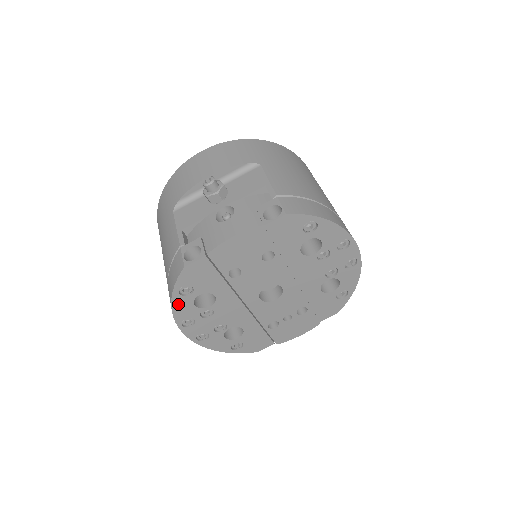
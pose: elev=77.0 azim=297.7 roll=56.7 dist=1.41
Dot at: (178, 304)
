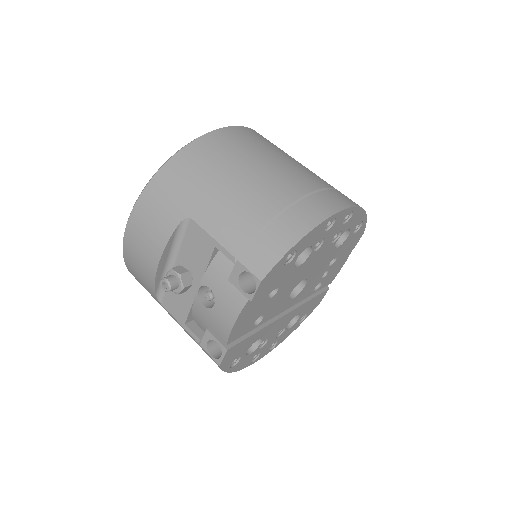
Dot at: (237, 367)
